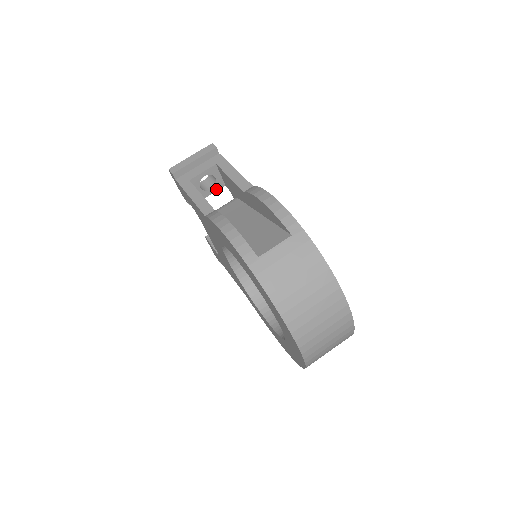
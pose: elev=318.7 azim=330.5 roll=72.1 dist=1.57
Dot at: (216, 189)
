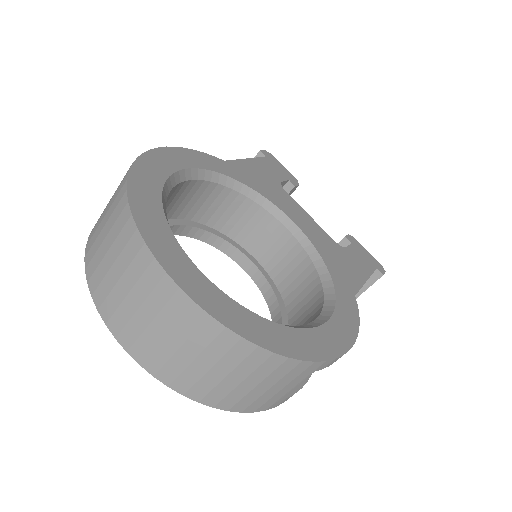
Dot at: occluded
